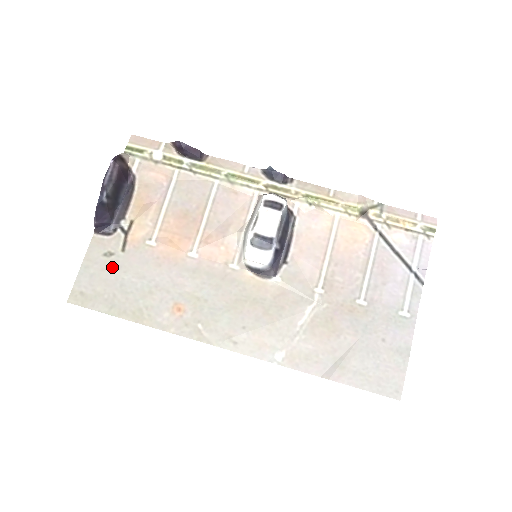
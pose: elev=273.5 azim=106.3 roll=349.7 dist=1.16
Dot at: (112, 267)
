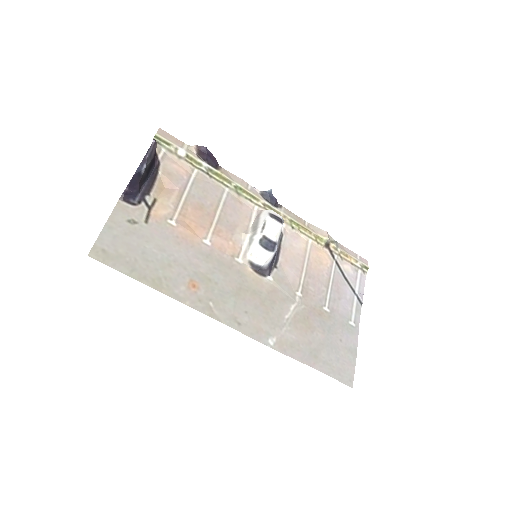
Dot at: (135, 234)
